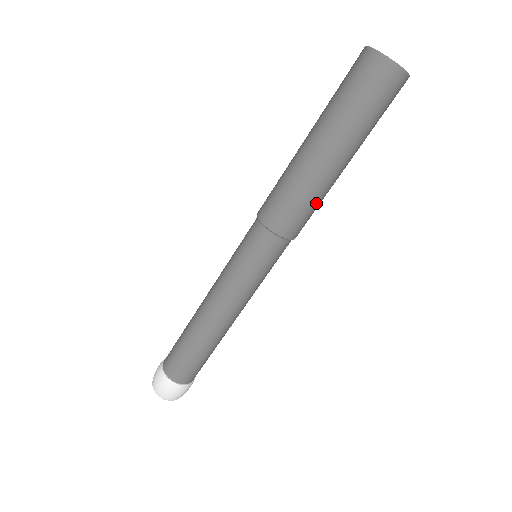
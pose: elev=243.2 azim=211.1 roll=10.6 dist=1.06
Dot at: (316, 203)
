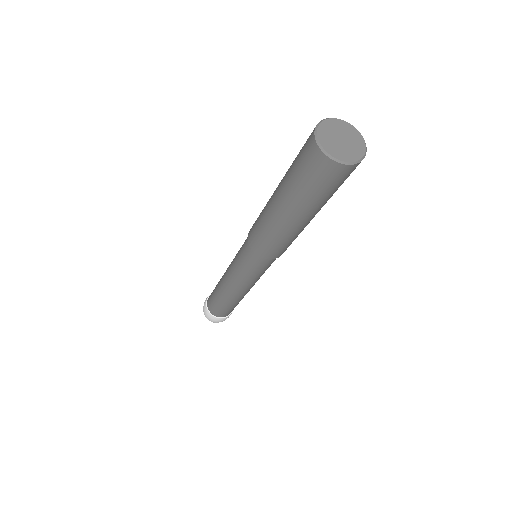
Dot at: occluded
